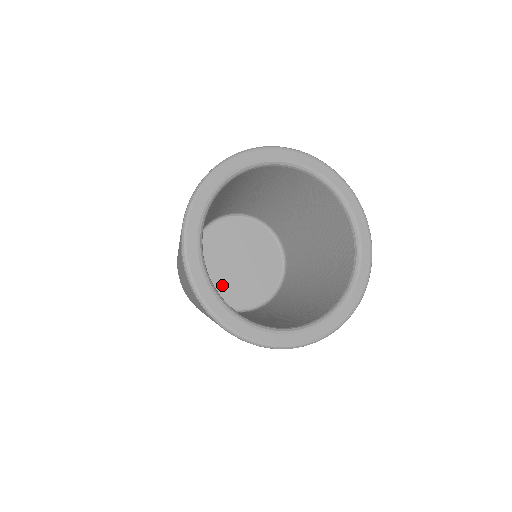
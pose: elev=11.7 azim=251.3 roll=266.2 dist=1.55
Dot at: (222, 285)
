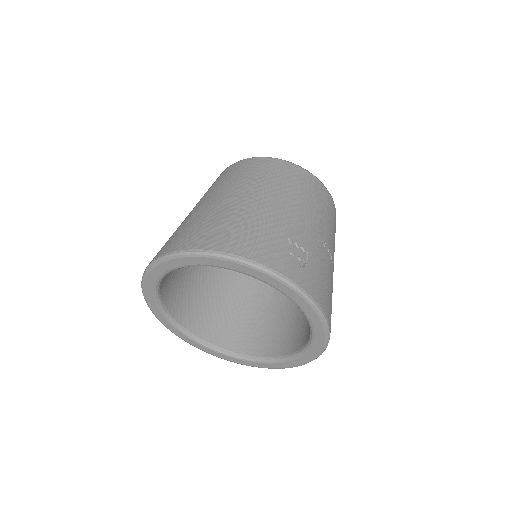
Dot at: occluded
